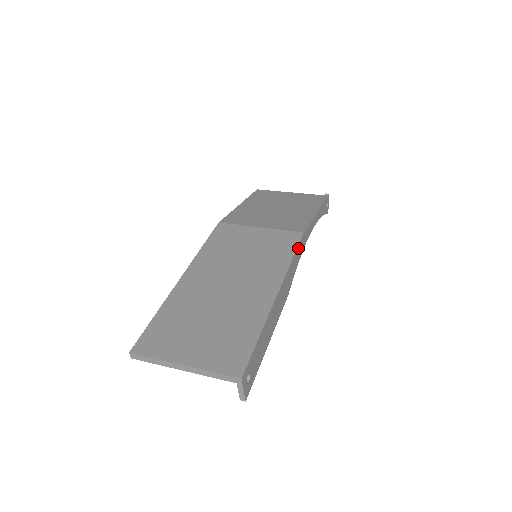
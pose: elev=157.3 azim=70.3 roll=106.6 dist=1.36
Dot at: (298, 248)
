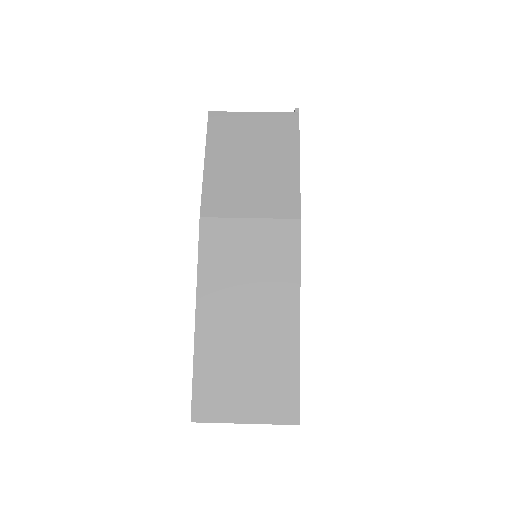
Dot at: (300, 243)
